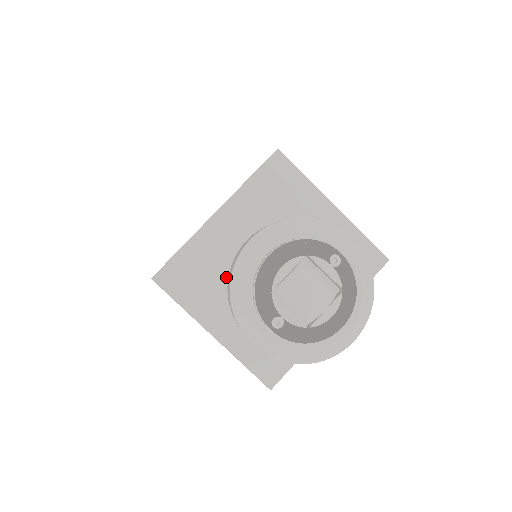
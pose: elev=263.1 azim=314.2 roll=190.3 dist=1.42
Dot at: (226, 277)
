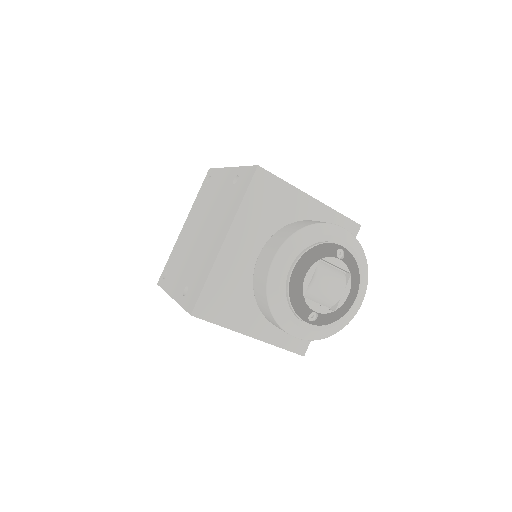
Dot at: (249, 289)
